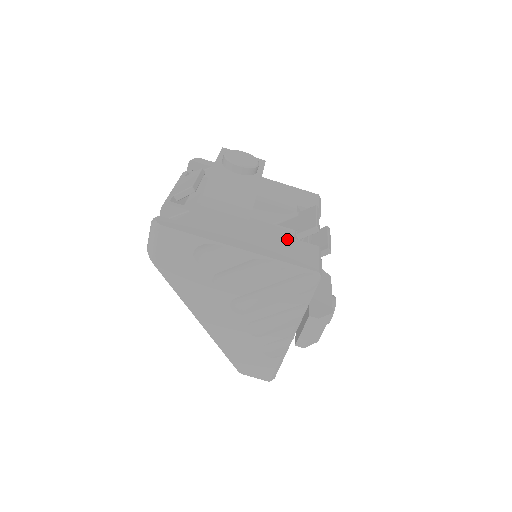
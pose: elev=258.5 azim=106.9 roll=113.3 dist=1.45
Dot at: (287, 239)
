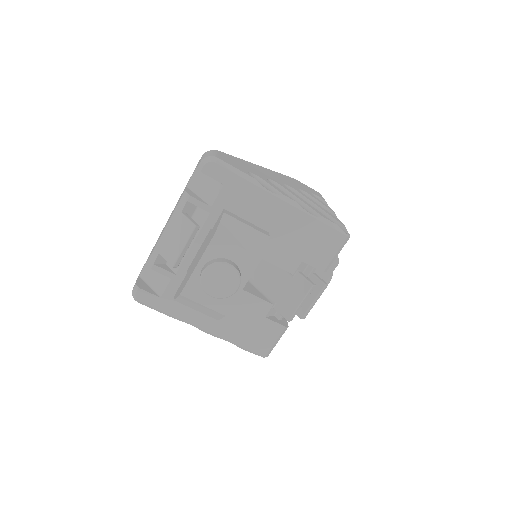
Dot at: (257, 318)
